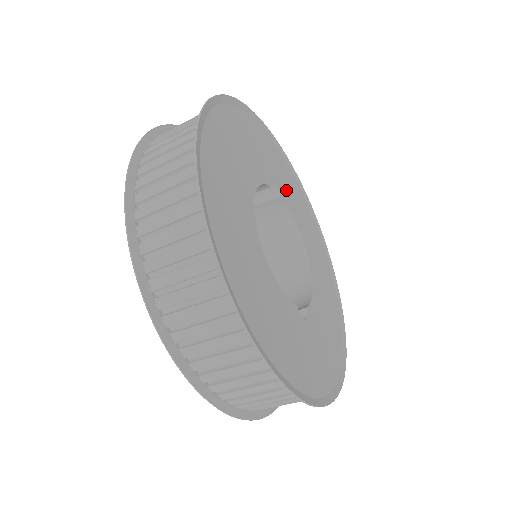
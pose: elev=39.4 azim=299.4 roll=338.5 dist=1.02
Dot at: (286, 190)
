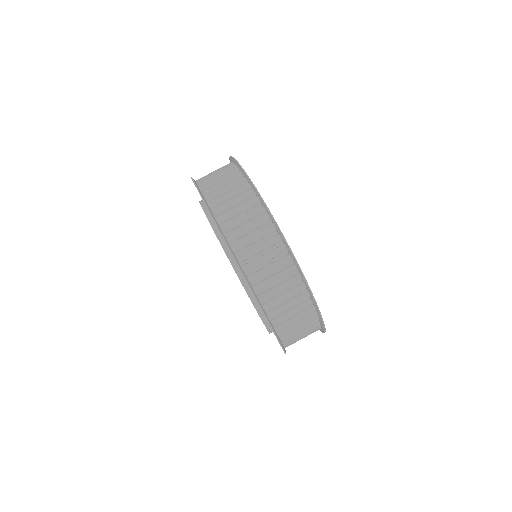
Dot at: occluded
